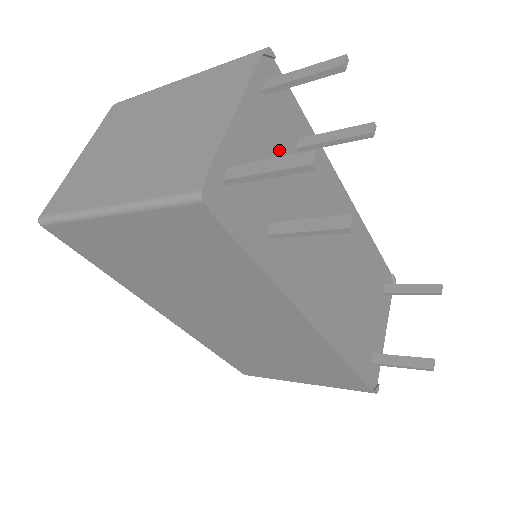
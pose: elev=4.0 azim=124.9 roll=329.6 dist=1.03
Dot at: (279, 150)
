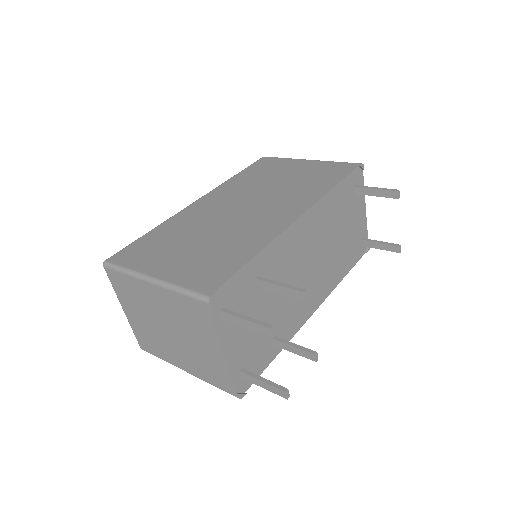
Dot at: (250, 310)
